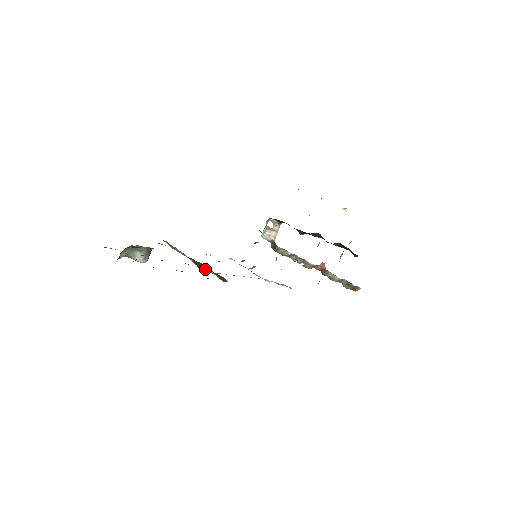
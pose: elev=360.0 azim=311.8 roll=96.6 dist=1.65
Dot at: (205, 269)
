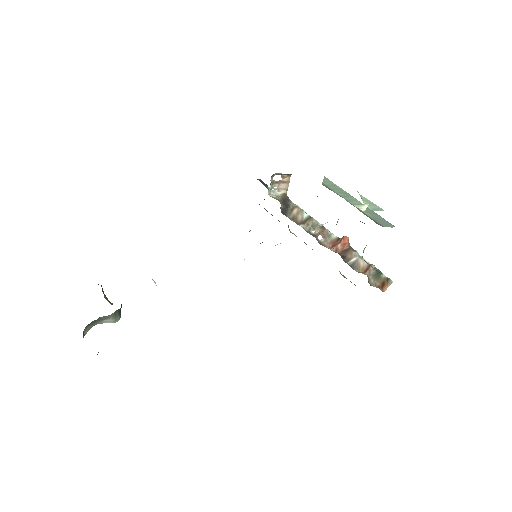
Dot at: occluded
